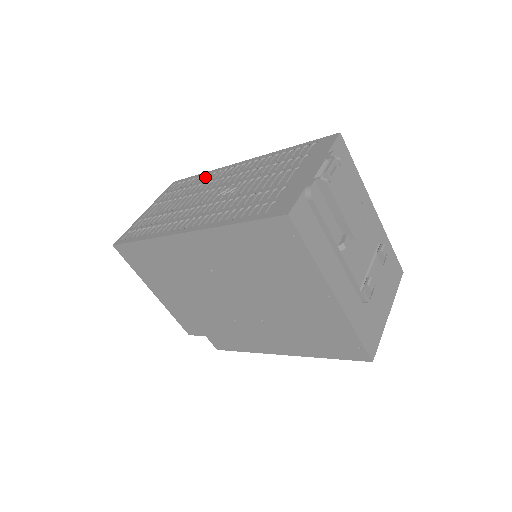
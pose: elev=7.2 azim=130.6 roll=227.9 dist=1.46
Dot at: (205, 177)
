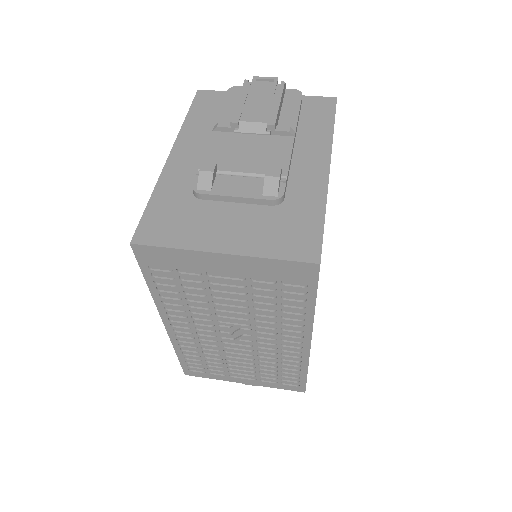
Dot at: occluded
